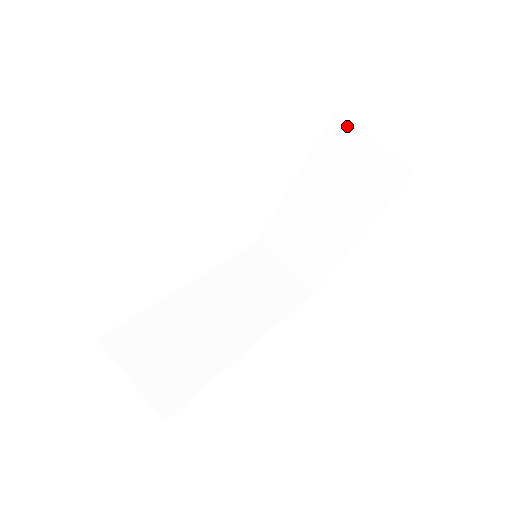
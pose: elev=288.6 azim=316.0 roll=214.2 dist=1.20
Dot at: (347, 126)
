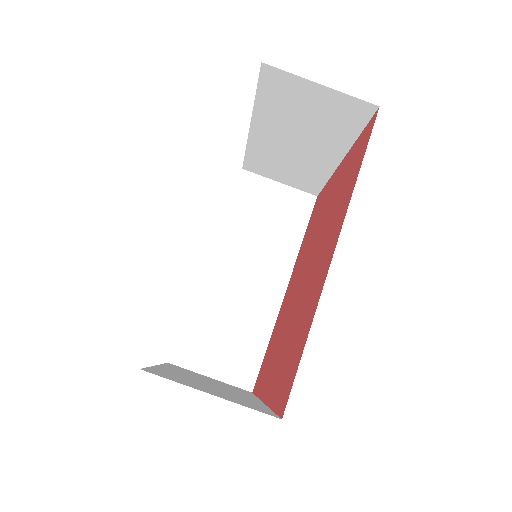
Dot at: (282, 75)
